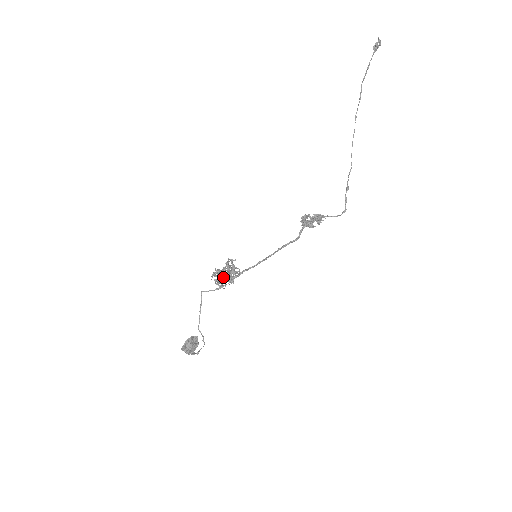
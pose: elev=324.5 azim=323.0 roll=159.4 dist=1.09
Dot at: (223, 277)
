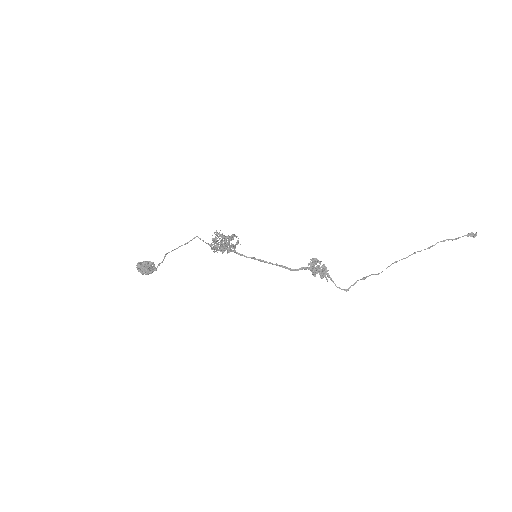
Dot at: (221, 240)
